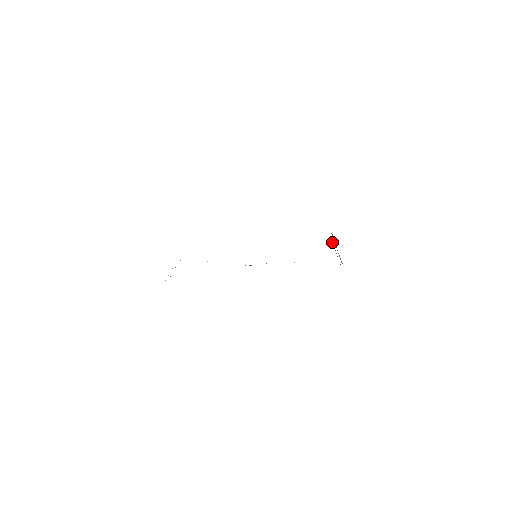
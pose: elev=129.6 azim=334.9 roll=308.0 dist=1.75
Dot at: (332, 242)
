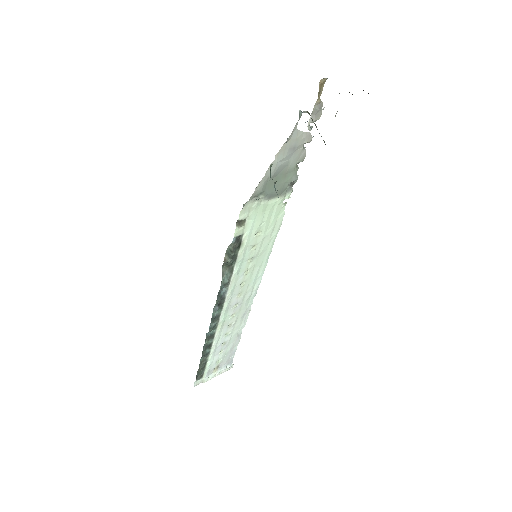
Dot at: occluded
